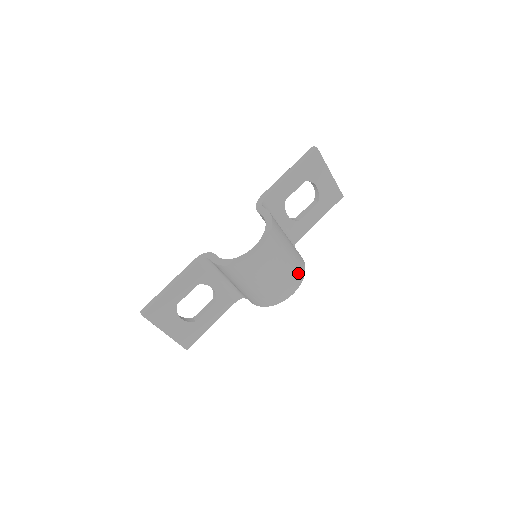
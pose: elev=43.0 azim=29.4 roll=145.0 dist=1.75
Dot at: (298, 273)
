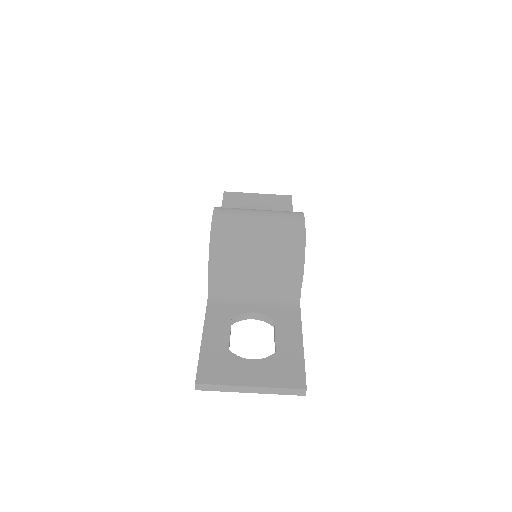
Dot at: (289, 212)
